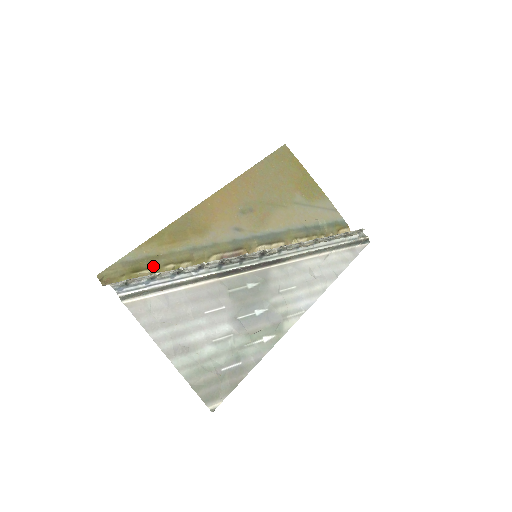
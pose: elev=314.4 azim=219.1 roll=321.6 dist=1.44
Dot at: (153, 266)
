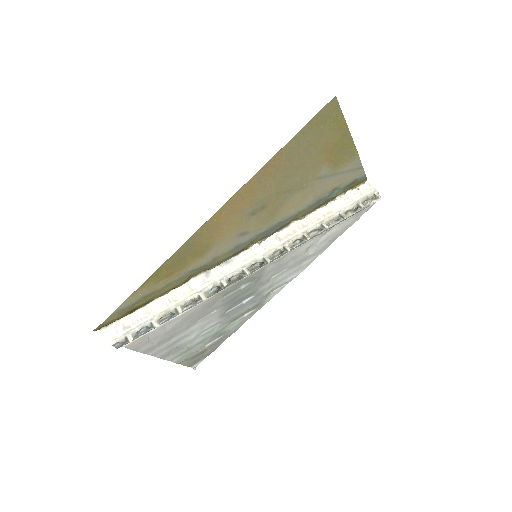
Dot at: (149, 301)
